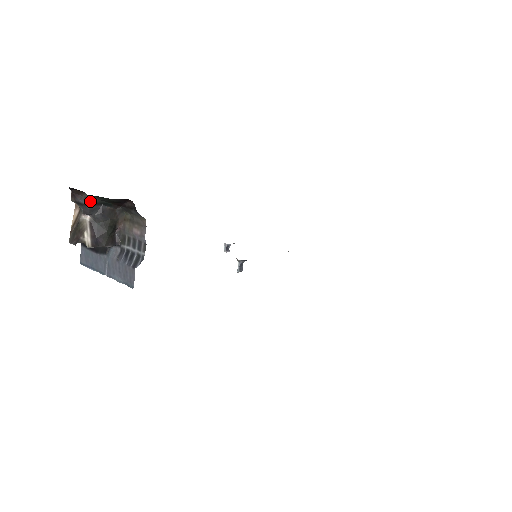
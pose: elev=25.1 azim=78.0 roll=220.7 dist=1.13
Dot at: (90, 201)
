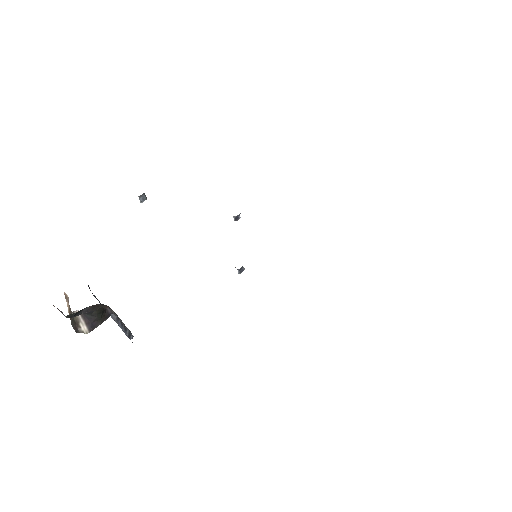
Dot at: (71, 316)
